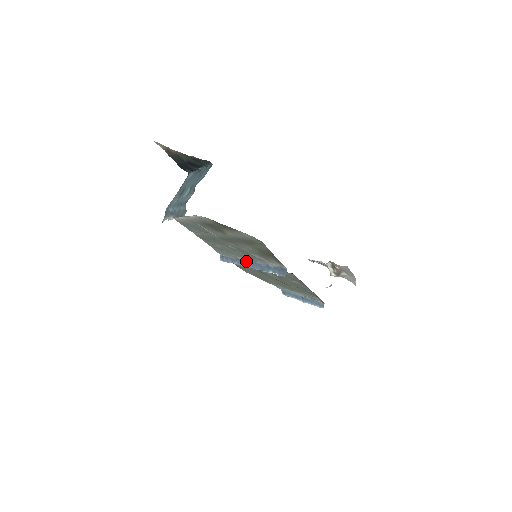
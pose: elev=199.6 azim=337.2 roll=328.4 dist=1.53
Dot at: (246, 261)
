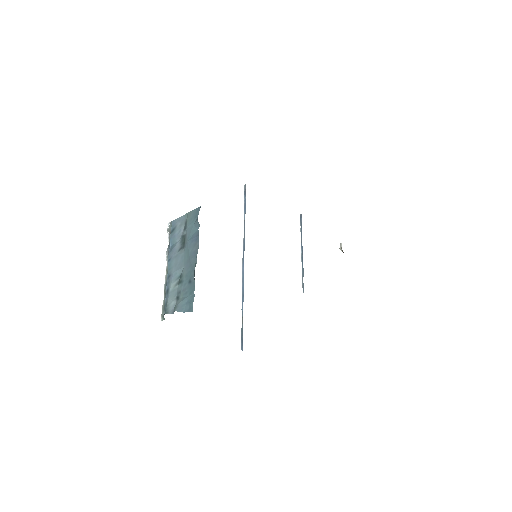
Dot at: occluded
